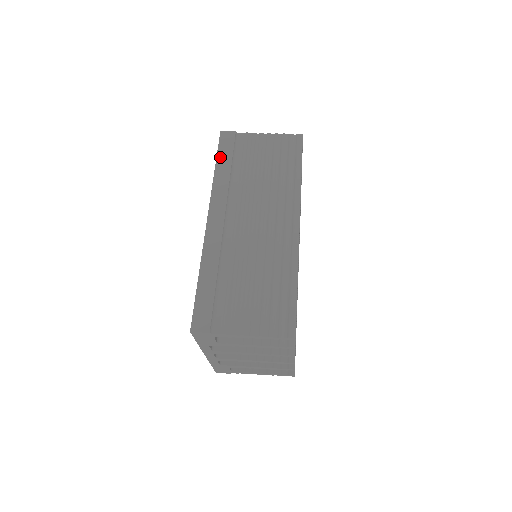
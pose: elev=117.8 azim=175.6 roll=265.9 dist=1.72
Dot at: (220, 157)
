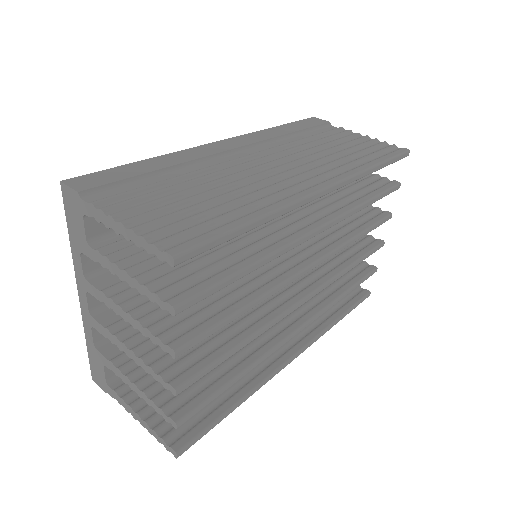
Dot at: (291, 124)
